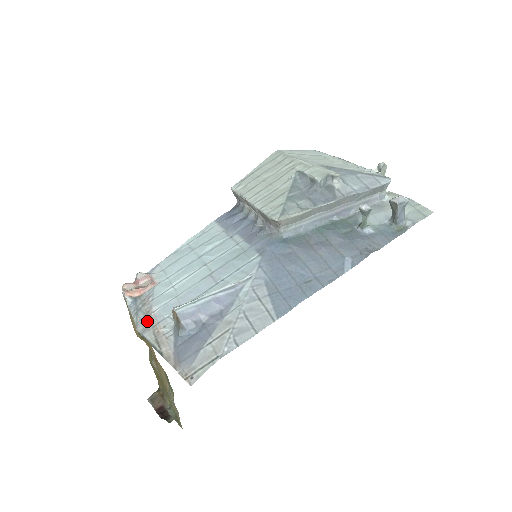
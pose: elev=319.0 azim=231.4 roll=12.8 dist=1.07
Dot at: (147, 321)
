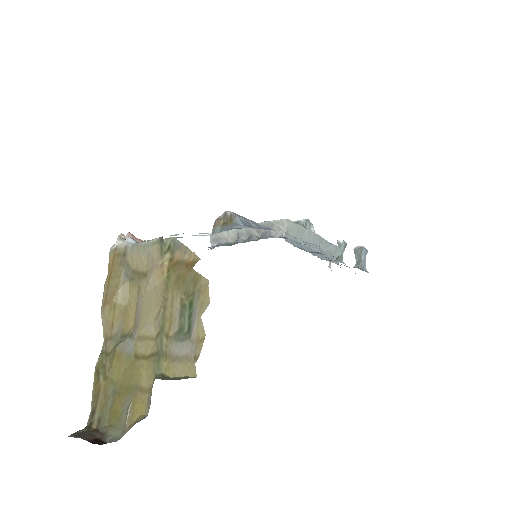
Dot at: occluded
